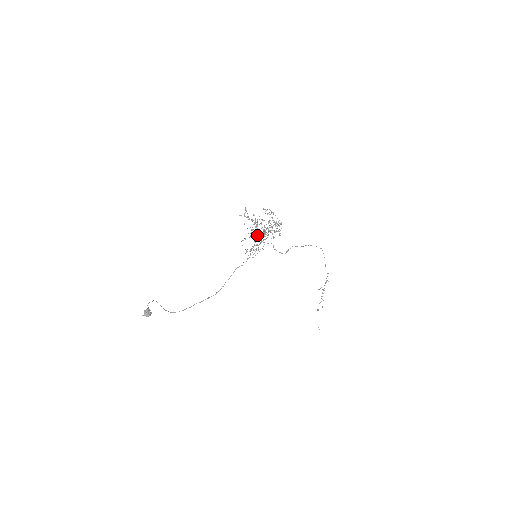
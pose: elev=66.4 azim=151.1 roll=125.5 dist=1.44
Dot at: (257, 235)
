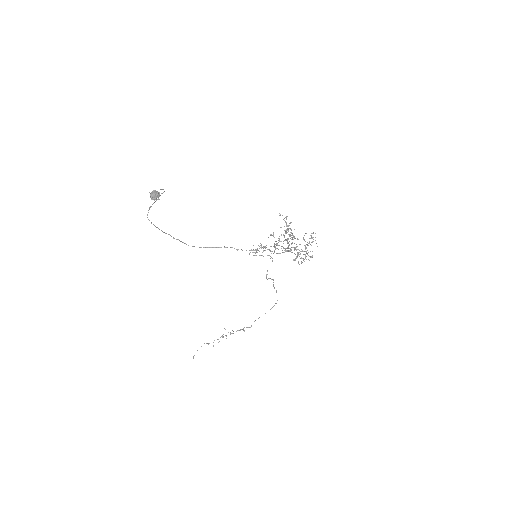
Dot at: occluded
